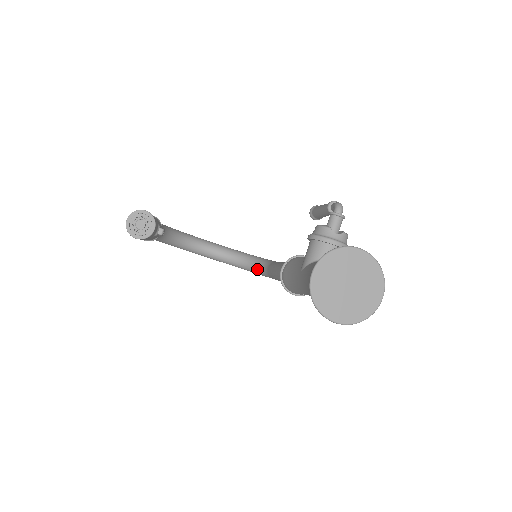
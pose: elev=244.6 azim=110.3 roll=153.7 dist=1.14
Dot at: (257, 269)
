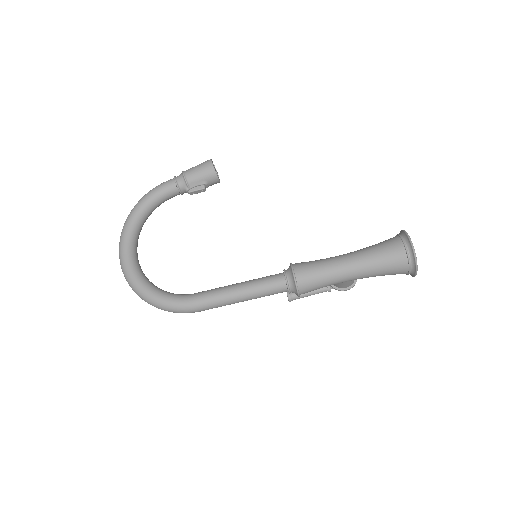
Dot at: (168, 292)
